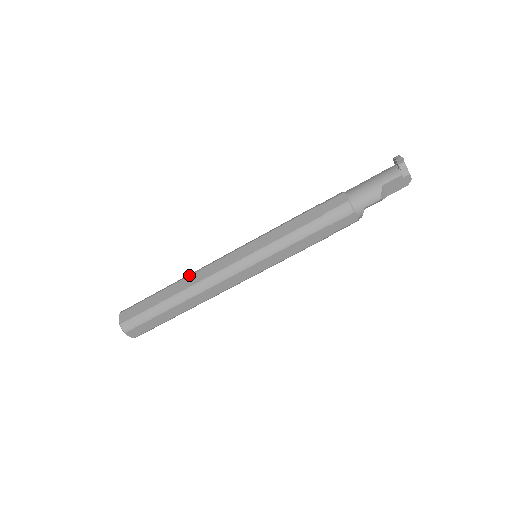
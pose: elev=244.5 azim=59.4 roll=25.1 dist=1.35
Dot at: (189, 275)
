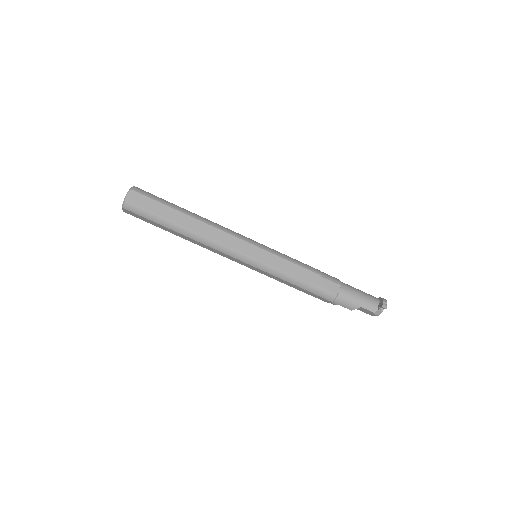
Dot at: (205, 222)
